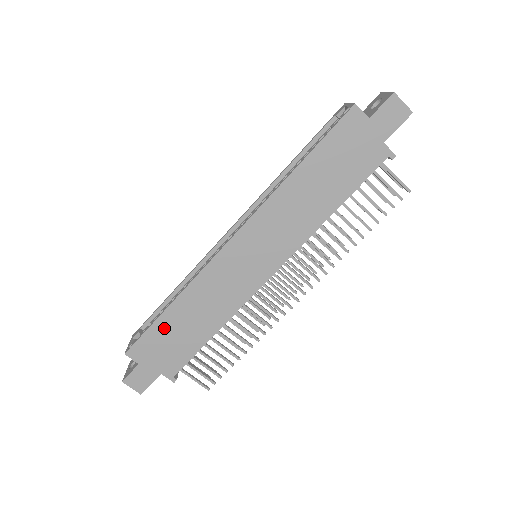
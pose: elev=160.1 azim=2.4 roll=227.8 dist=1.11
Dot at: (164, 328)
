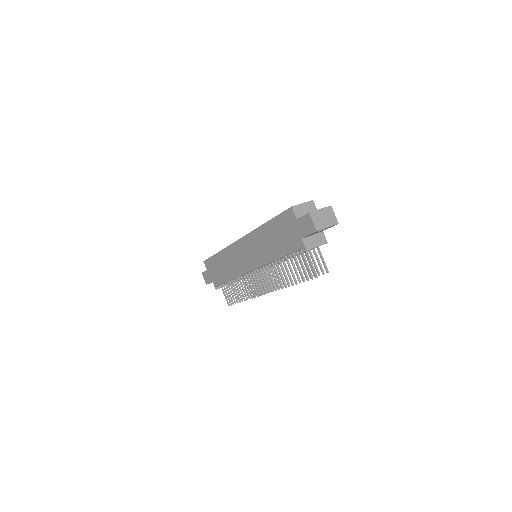
Dot at: (215, 261)
